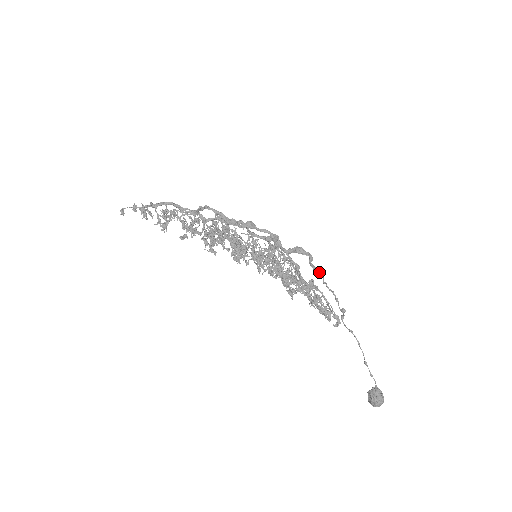
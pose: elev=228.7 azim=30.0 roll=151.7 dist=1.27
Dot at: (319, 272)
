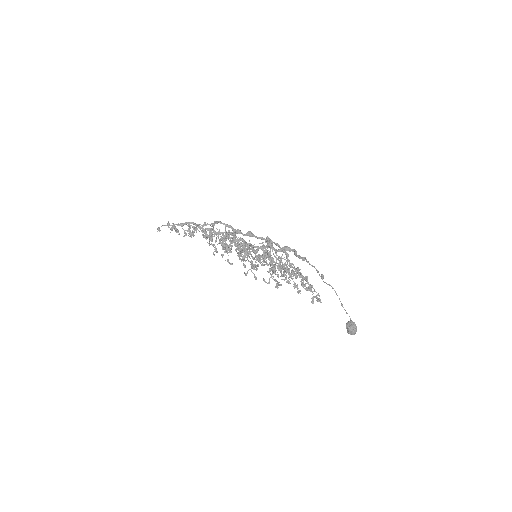
Dot at: (303, 257)
